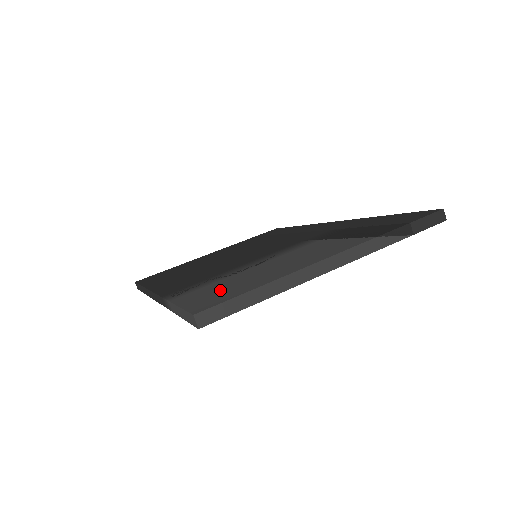
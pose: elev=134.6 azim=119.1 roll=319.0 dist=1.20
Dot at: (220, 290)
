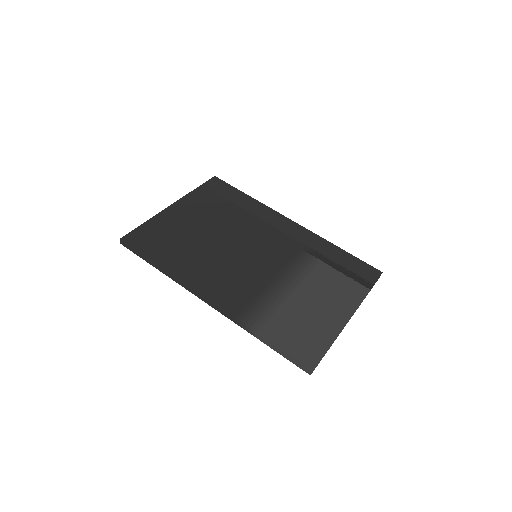
Dot at: (298, 335)
